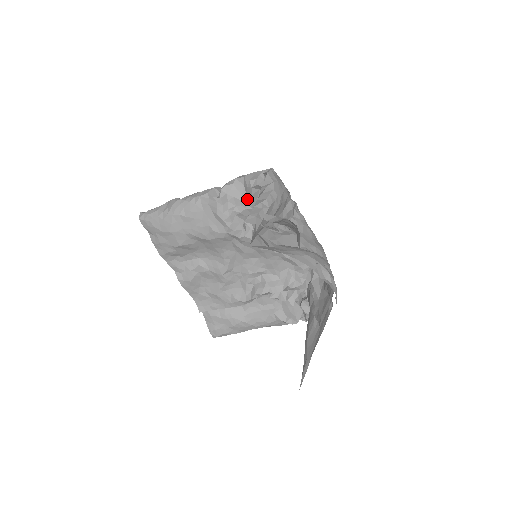
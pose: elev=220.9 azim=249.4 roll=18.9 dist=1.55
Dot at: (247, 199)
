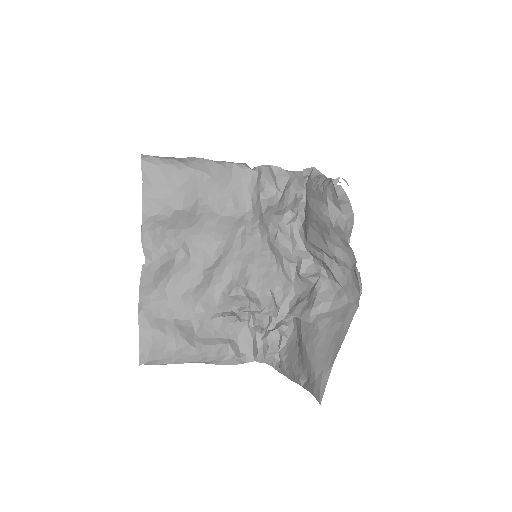
Dot at: (278, 188)
